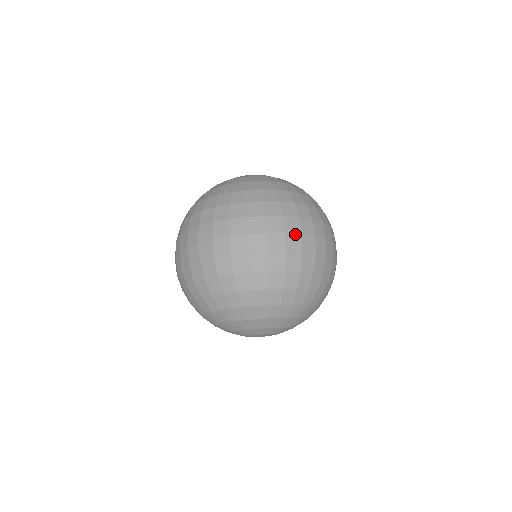
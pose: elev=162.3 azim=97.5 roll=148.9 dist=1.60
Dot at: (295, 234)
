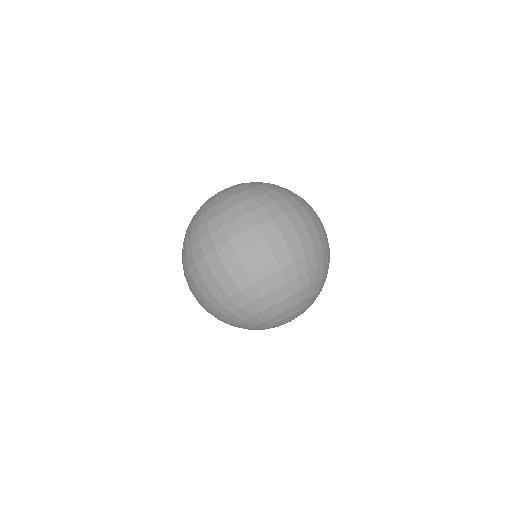
Dot at: (309, 221)
